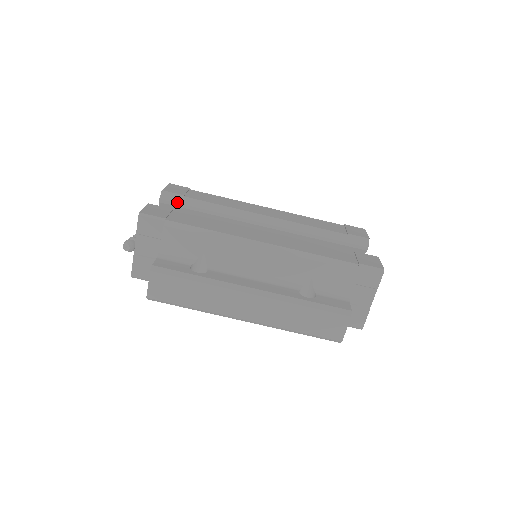
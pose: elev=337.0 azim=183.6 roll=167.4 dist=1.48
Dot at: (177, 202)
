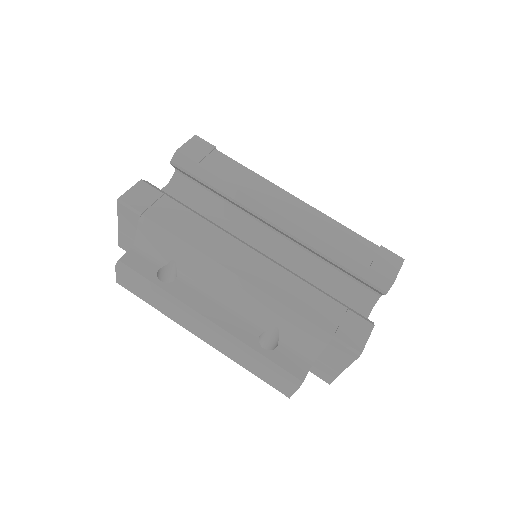
Dot at: (188, 170)
